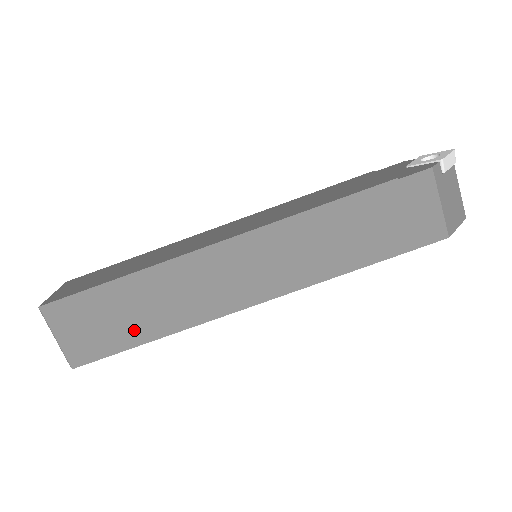
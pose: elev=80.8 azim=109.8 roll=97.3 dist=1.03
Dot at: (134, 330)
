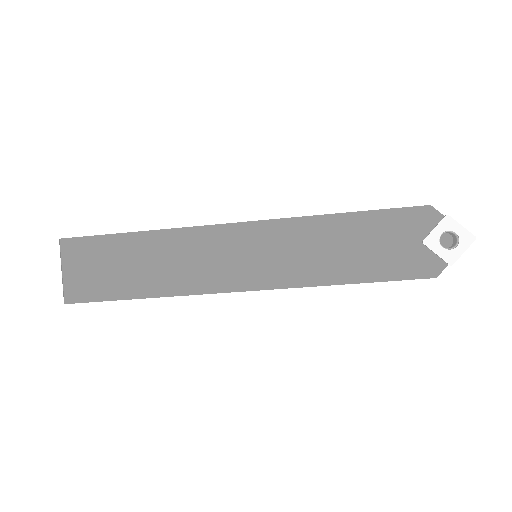
Dot at: occluded
